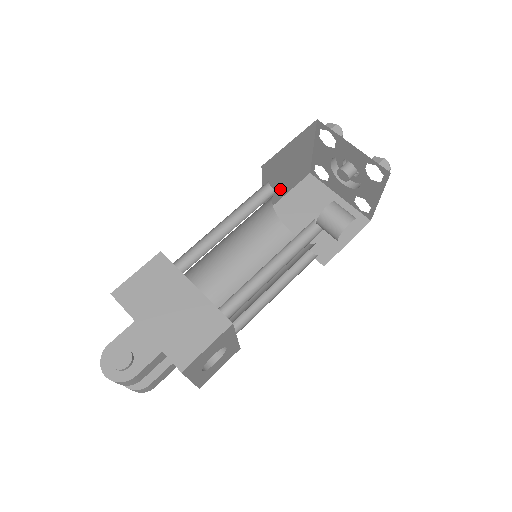
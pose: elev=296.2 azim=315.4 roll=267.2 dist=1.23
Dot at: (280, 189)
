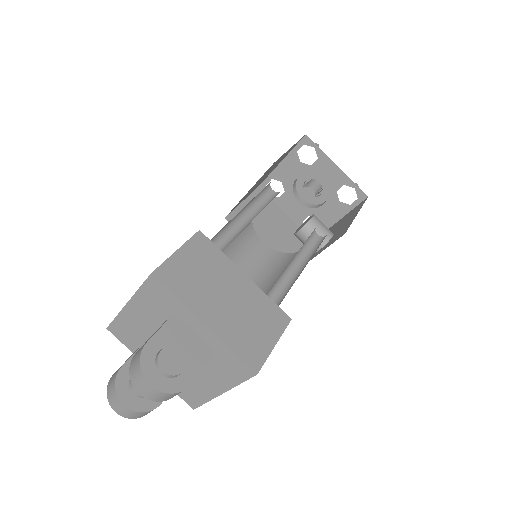
Dot at: occluded
